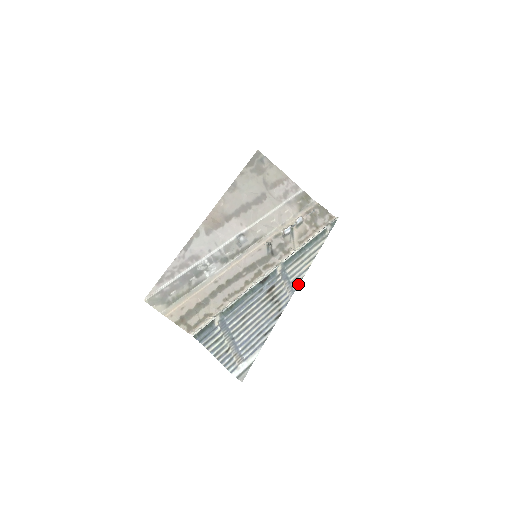
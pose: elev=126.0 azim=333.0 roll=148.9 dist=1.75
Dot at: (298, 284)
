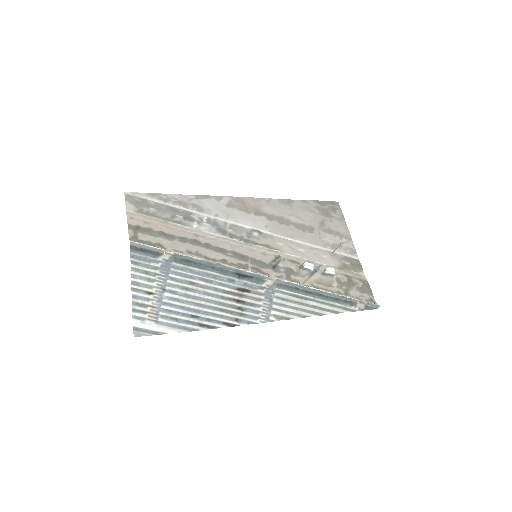
Dot at: (279, 319)
